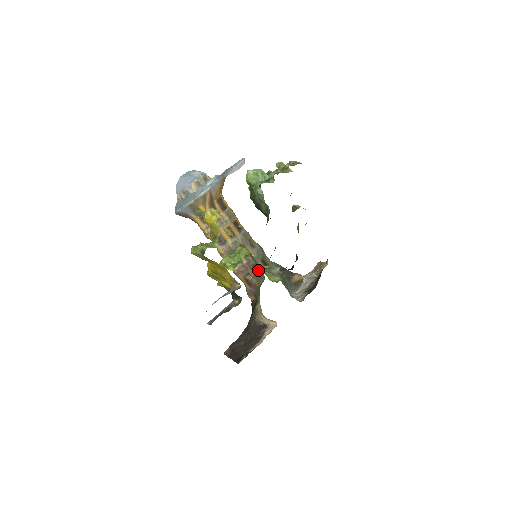
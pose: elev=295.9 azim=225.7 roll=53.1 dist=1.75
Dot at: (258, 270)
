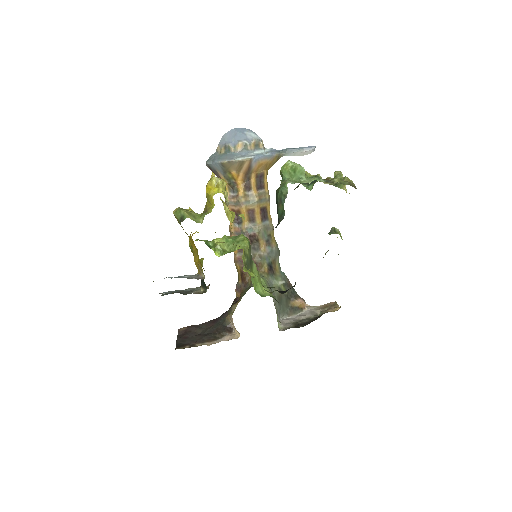
Dot at: occluded
